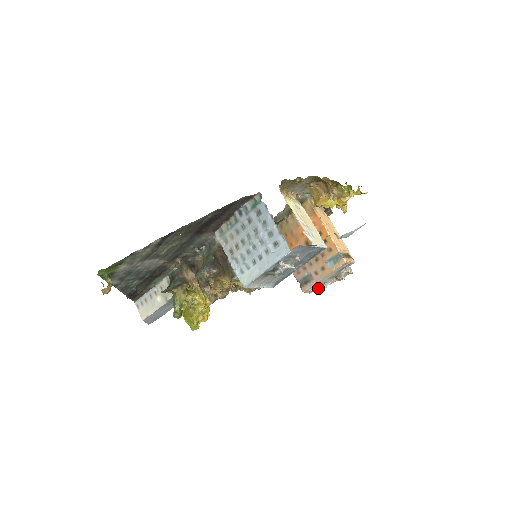
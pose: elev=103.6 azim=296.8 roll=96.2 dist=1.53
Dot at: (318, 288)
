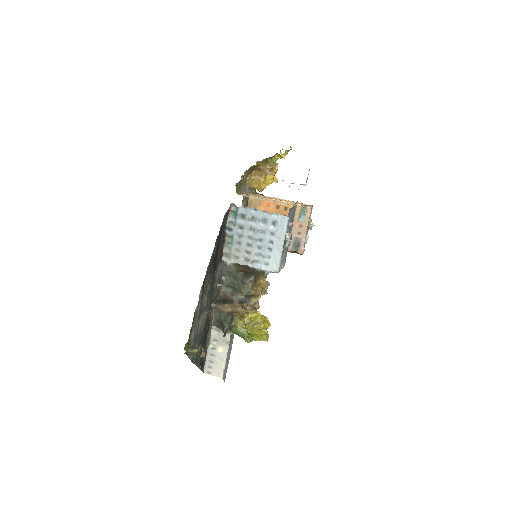
Dot at: (304, 247)
